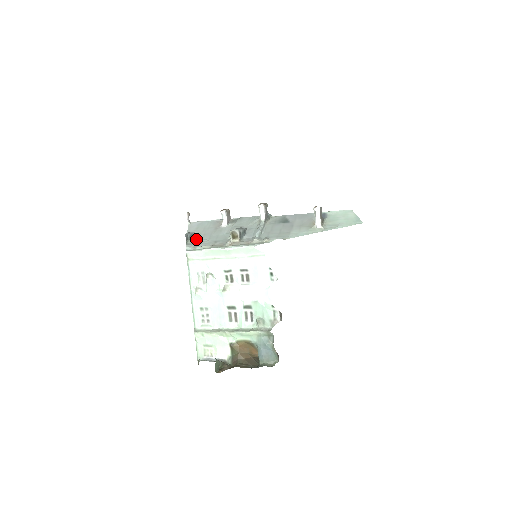
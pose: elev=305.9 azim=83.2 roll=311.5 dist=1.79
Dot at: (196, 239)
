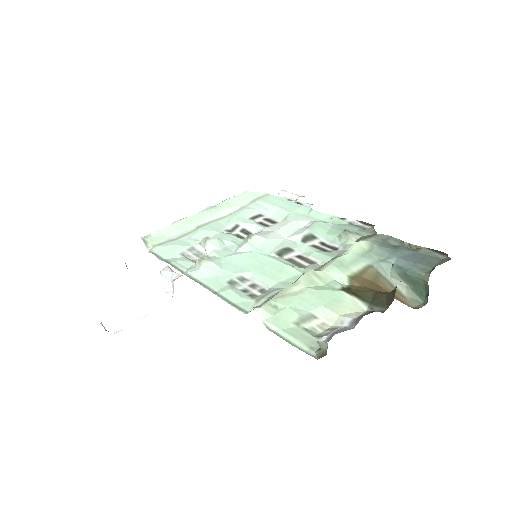
Dot at: occluded
